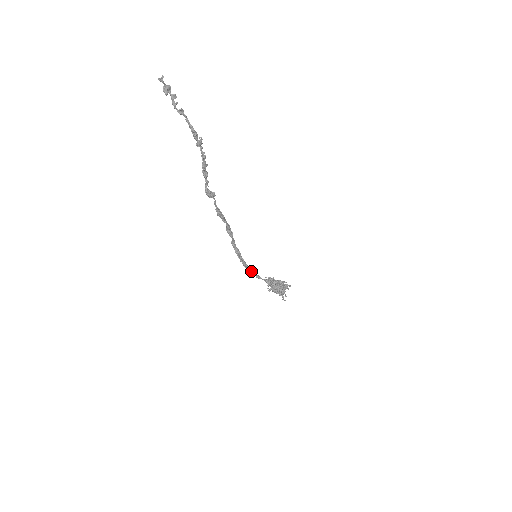
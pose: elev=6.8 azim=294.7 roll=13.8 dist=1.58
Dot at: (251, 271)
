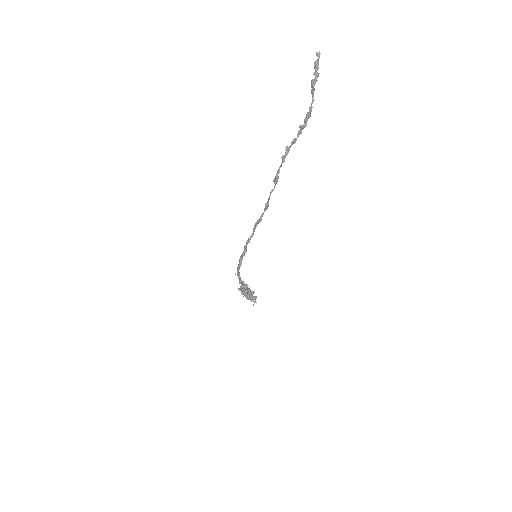
Dot at: occluded
